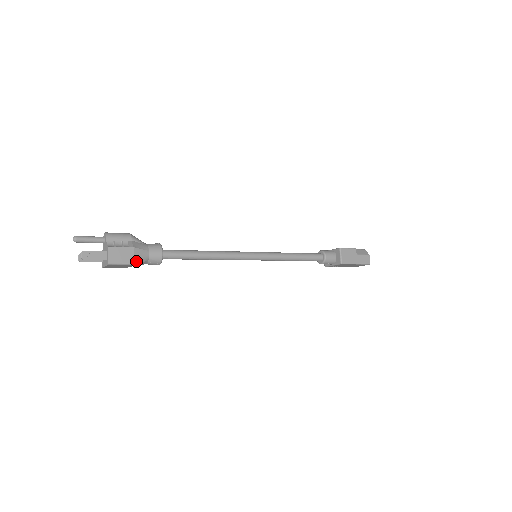
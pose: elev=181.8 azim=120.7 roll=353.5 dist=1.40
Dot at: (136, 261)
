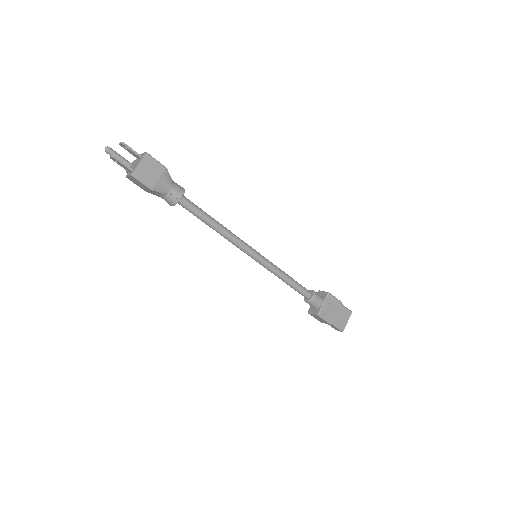
Dot at: (166, 170)
